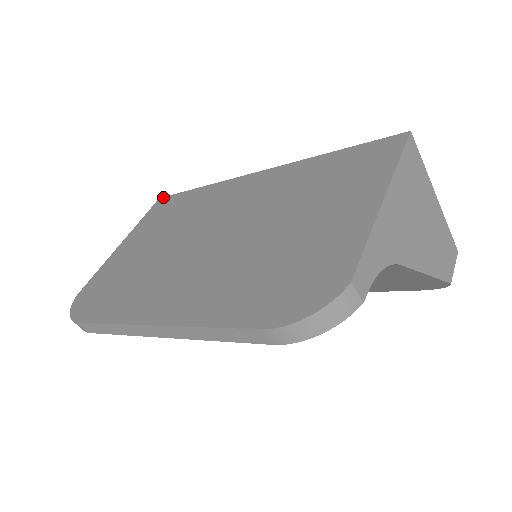
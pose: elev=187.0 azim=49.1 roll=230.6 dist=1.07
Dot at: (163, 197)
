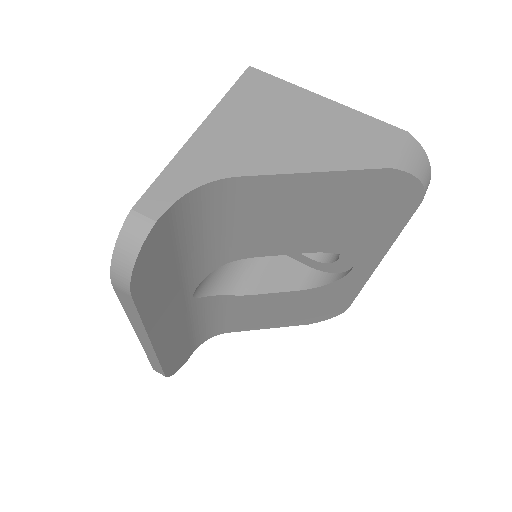
Dot at: occluded
